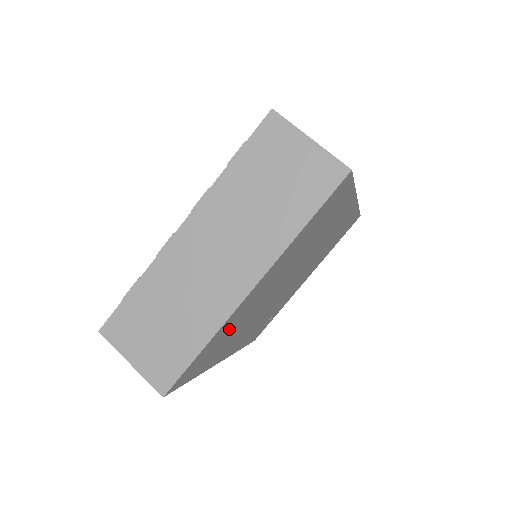
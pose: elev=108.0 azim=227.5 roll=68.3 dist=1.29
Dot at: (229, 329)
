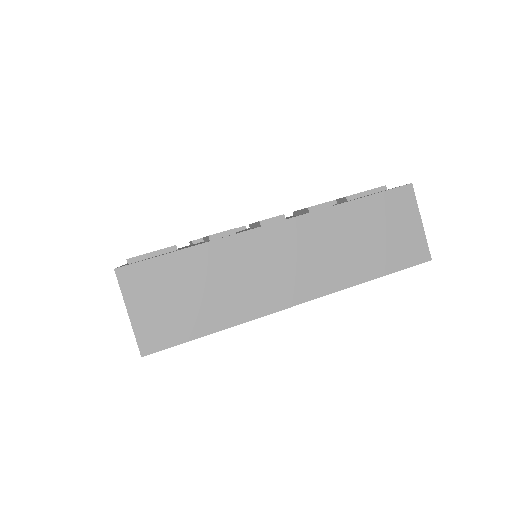
Dot at: occluded
